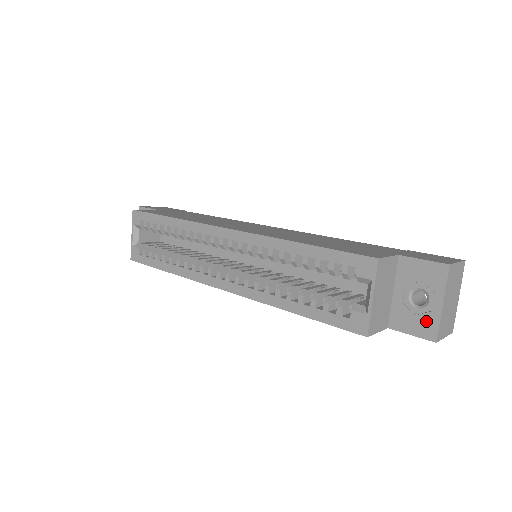
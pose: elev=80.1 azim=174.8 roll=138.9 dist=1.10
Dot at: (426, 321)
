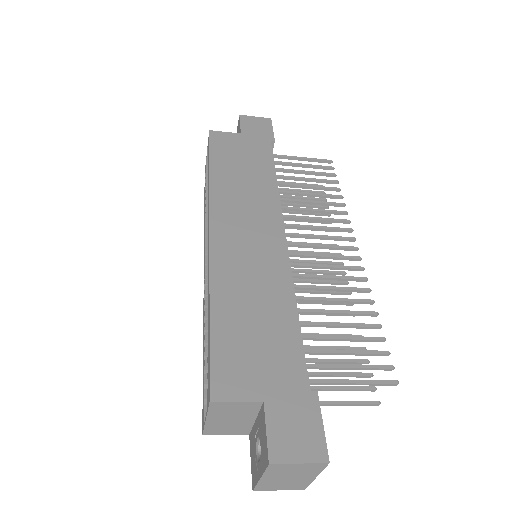
Dot at: (255, 470)
